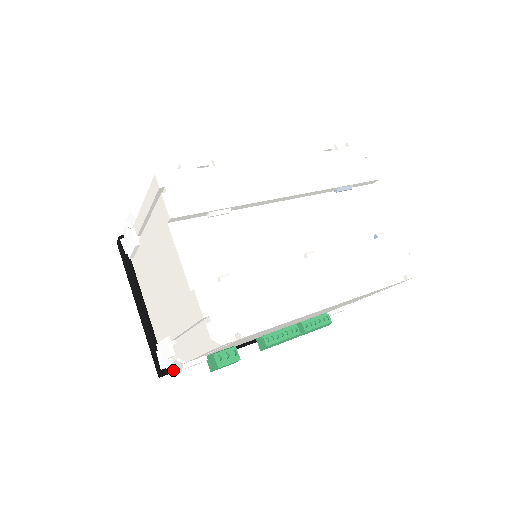
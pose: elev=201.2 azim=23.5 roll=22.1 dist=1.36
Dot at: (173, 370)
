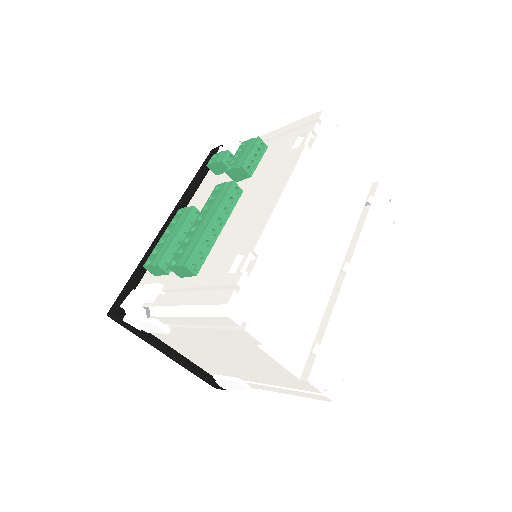
Dot at: occluded
